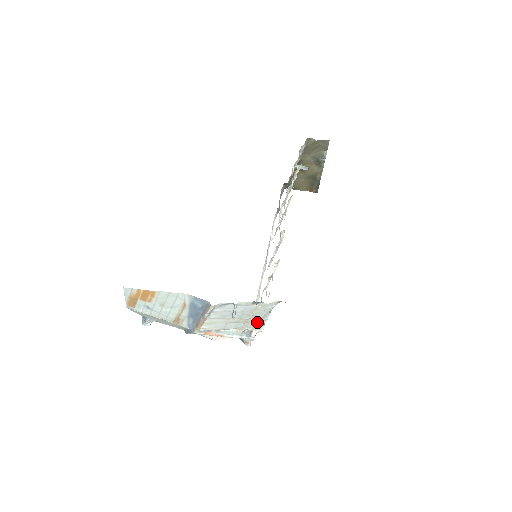
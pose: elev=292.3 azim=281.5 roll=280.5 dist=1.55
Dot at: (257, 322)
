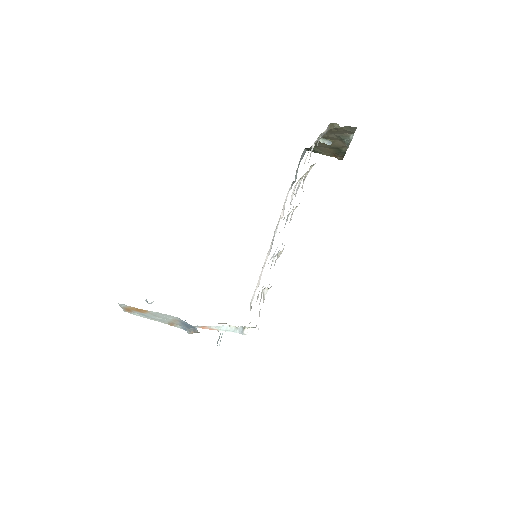
Dot at: occluded
